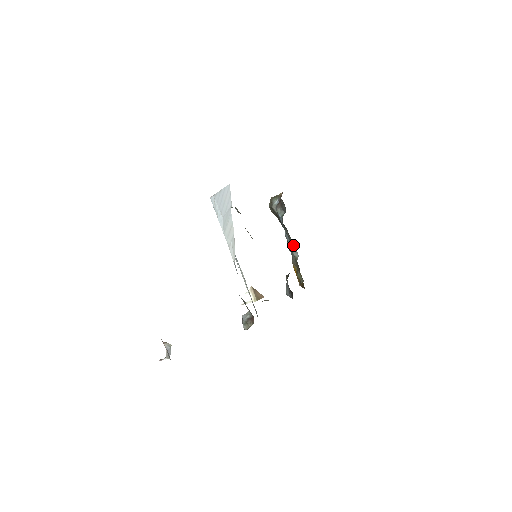
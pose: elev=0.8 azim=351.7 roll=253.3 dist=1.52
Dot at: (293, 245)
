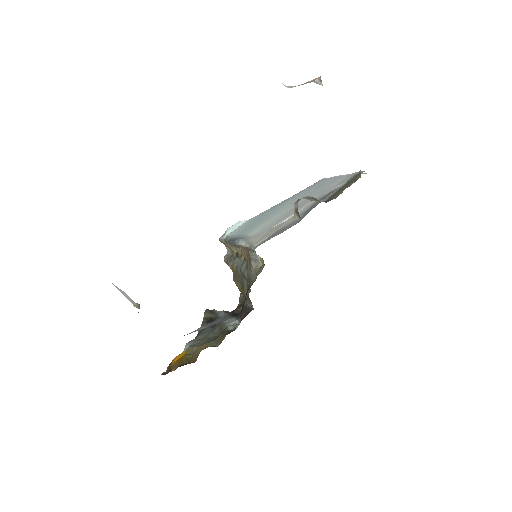
Dot at: (213, 336)
